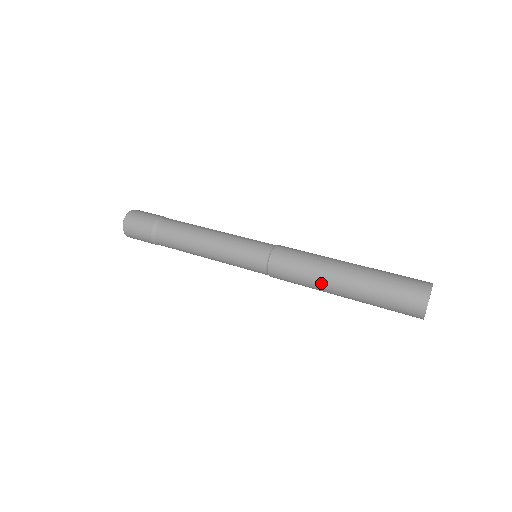
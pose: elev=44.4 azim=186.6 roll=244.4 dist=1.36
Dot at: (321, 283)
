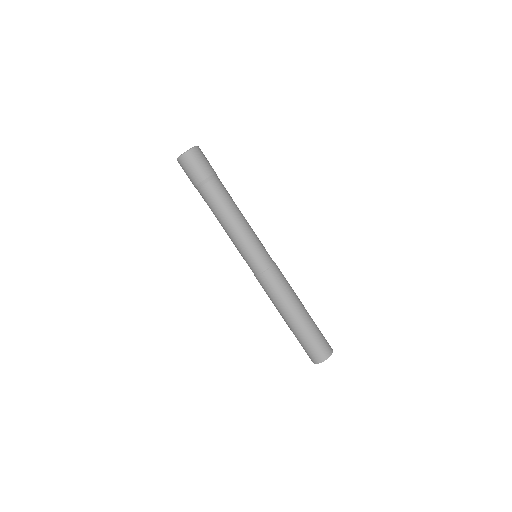
Dot at: (277, 309)
